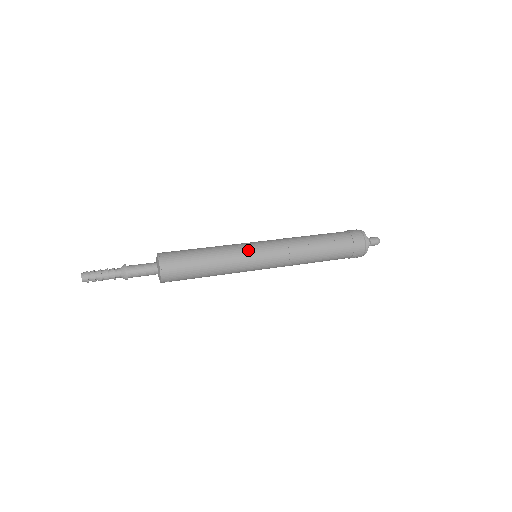
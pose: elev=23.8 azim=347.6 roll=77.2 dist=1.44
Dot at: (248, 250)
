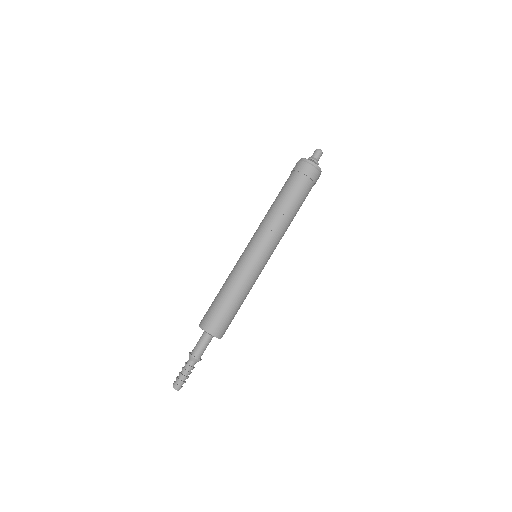
Dot at: (253, 265)
